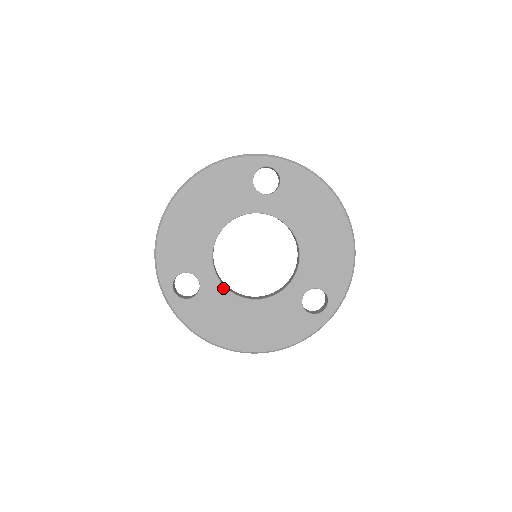
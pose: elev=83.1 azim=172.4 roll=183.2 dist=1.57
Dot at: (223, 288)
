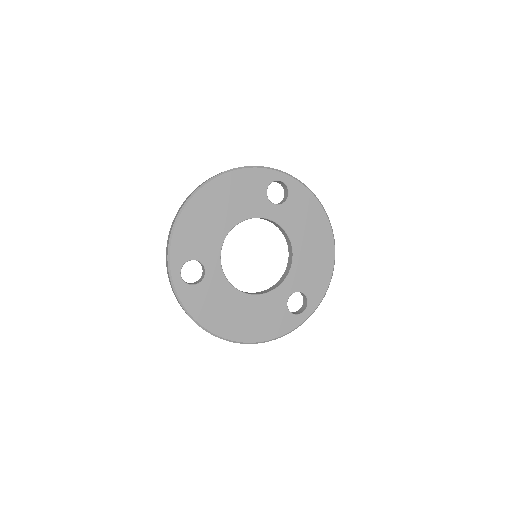
Dot at: (225, 280)
